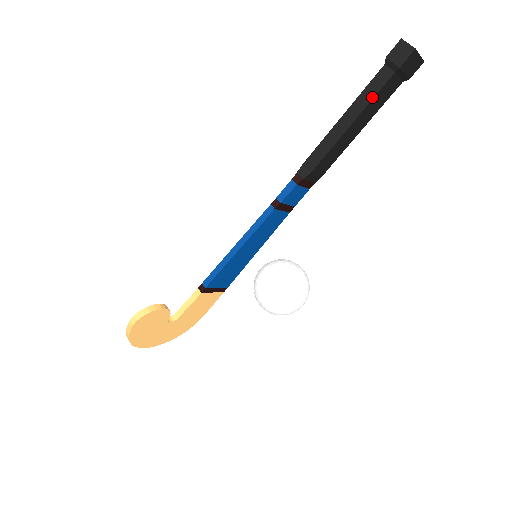
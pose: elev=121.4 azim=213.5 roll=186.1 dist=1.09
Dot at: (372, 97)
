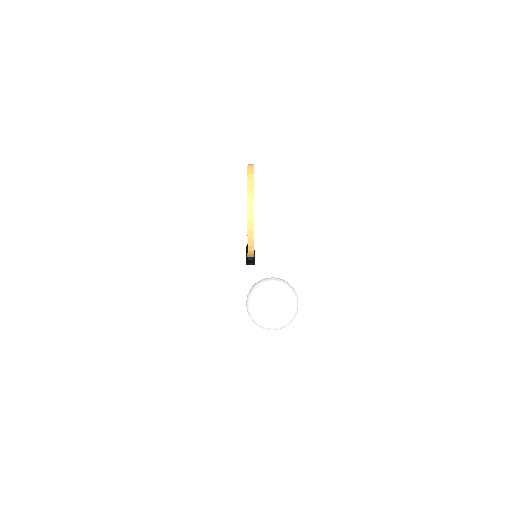
Dot at: occluded
